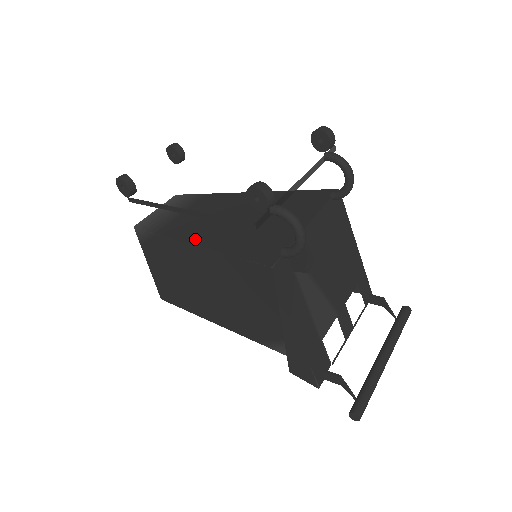
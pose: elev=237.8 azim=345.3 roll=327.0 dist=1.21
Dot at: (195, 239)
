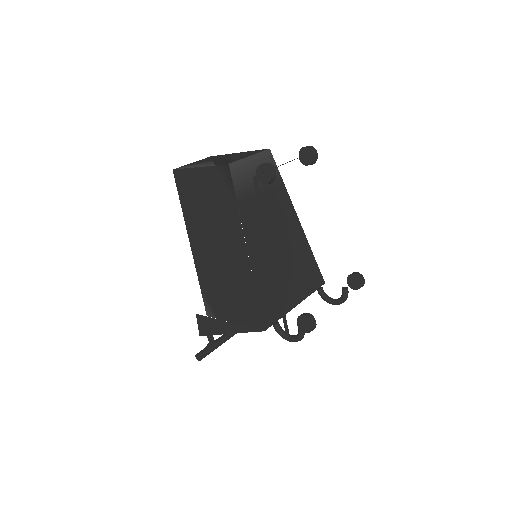
Dot at: (251, 246)
